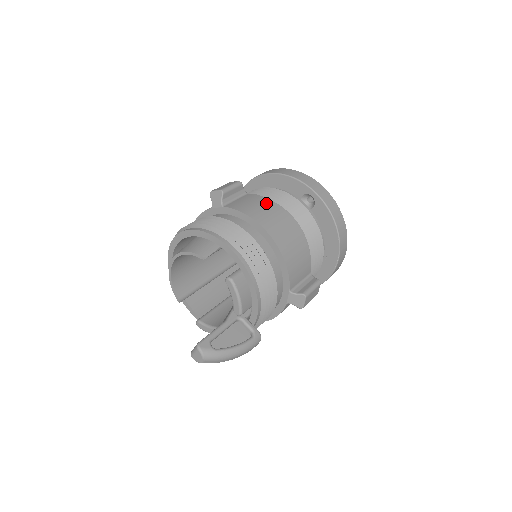
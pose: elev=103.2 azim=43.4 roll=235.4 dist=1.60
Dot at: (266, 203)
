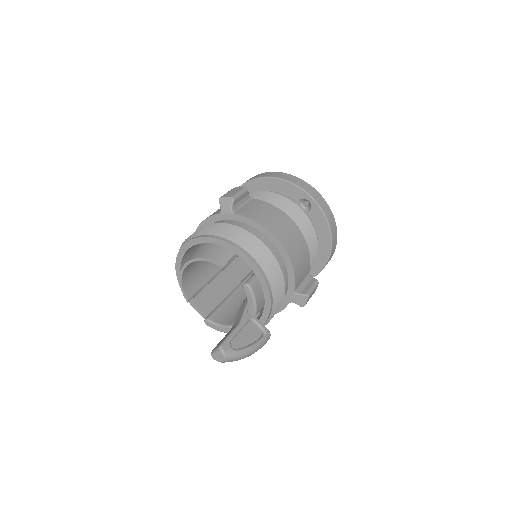
Dot at: (272, 210)
